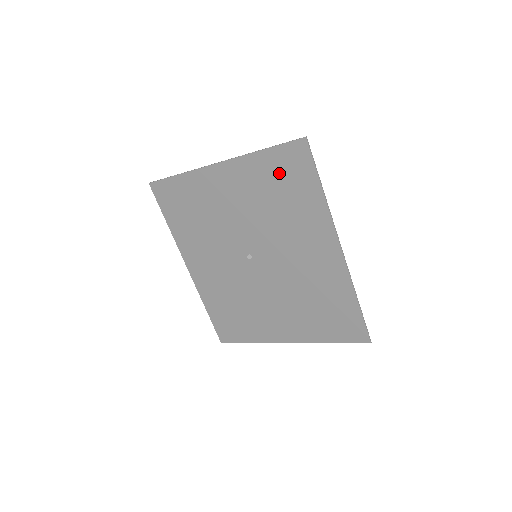
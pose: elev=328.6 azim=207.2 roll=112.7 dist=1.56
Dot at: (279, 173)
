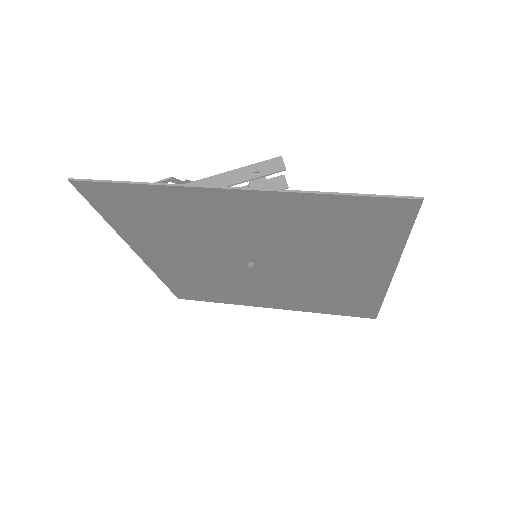
Dot at: (347, 218)
